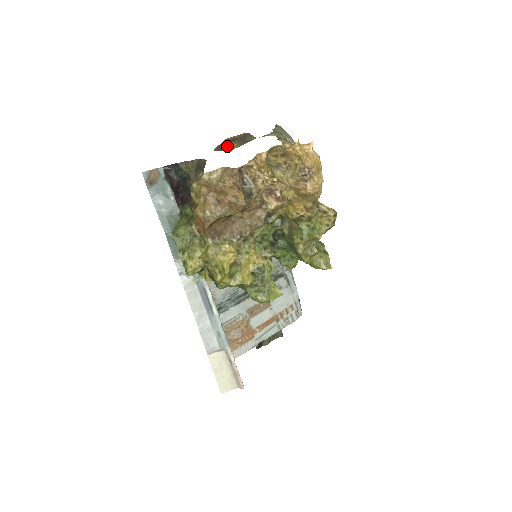
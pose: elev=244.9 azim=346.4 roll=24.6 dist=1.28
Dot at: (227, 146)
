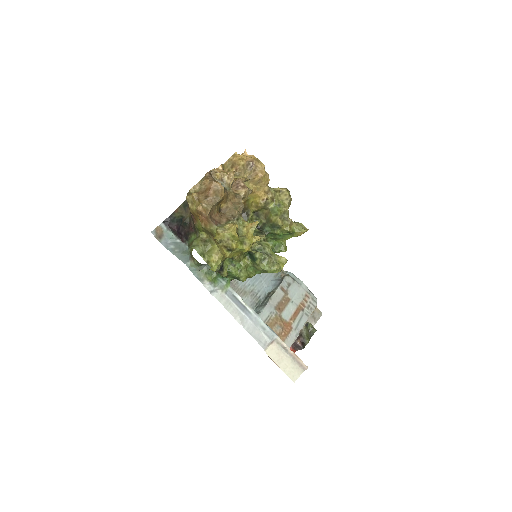
Dot at: occluded
